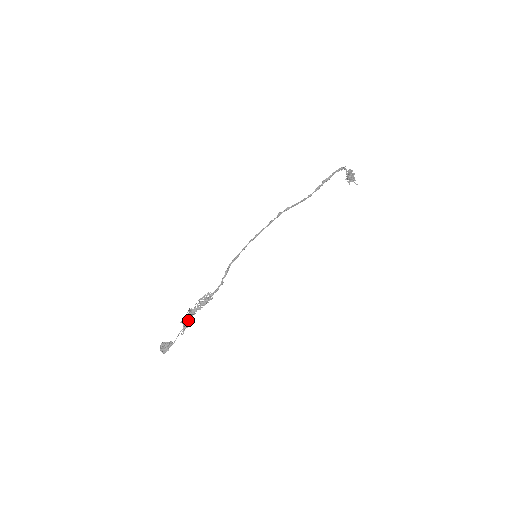
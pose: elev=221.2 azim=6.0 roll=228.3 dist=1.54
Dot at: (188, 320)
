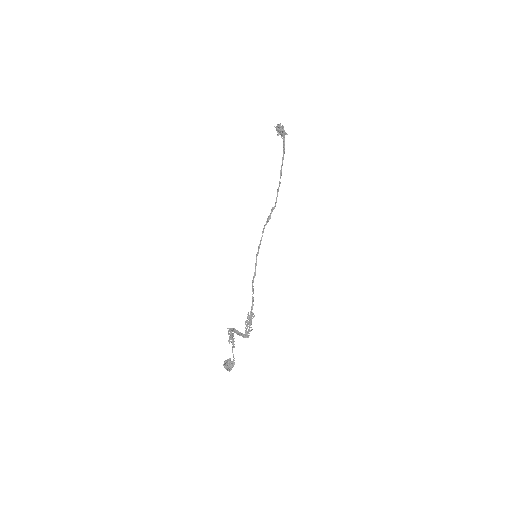
Dot at: (232, 337)
